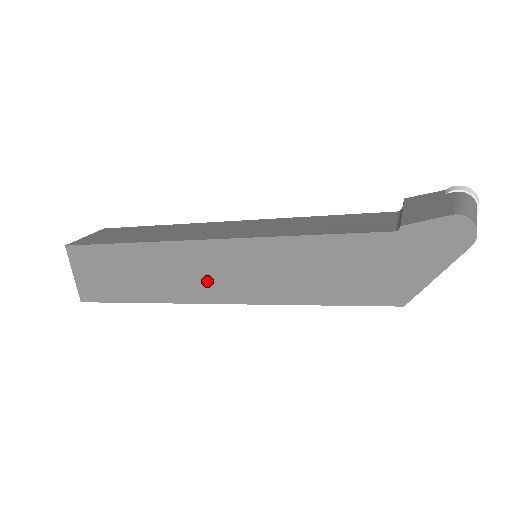
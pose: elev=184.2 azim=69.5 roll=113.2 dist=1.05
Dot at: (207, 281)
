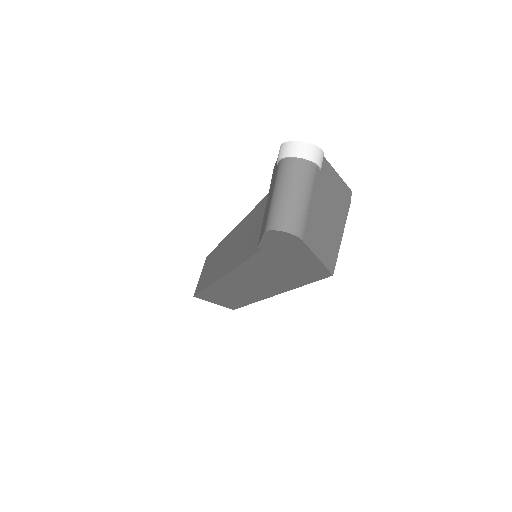
Dot at: (248, 292)
